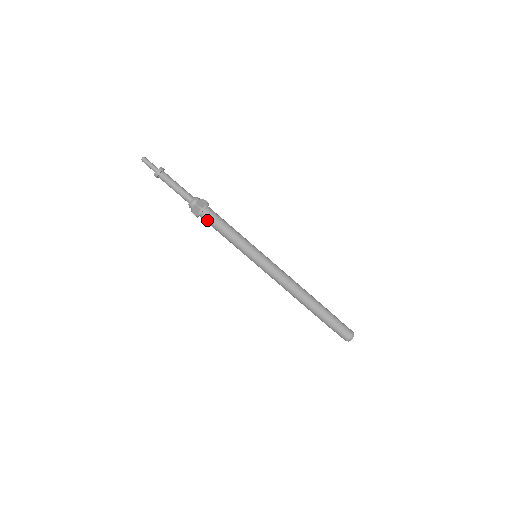
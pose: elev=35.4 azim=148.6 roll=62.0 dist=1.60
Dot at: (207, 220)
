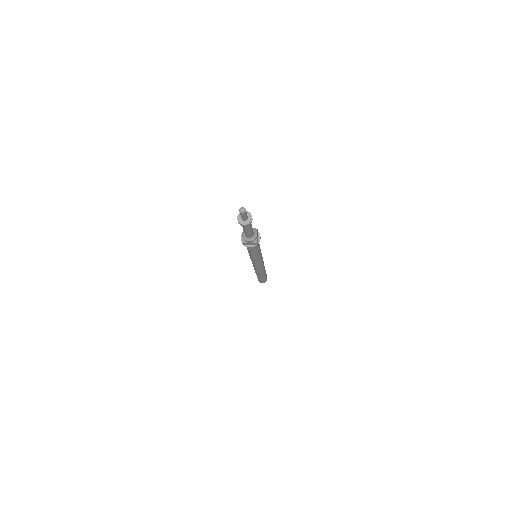
Dot at: occluded
